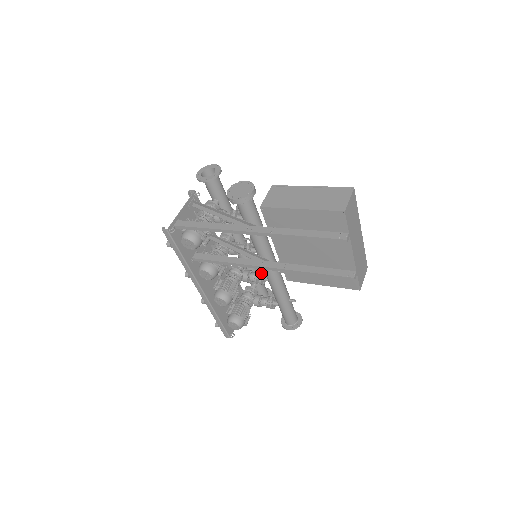
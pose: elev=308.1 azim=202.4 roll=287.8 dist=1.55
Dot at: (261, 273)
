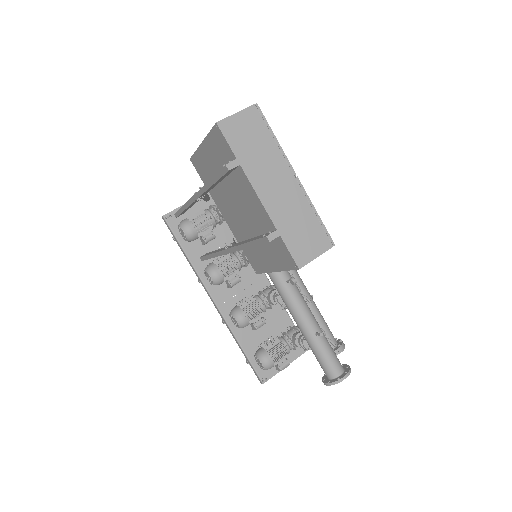
Dot at: occluded
